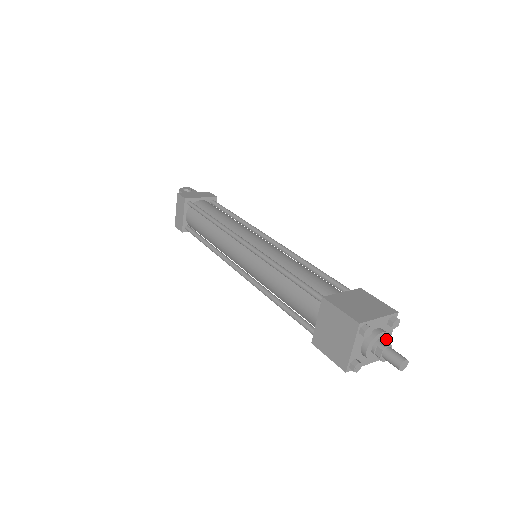
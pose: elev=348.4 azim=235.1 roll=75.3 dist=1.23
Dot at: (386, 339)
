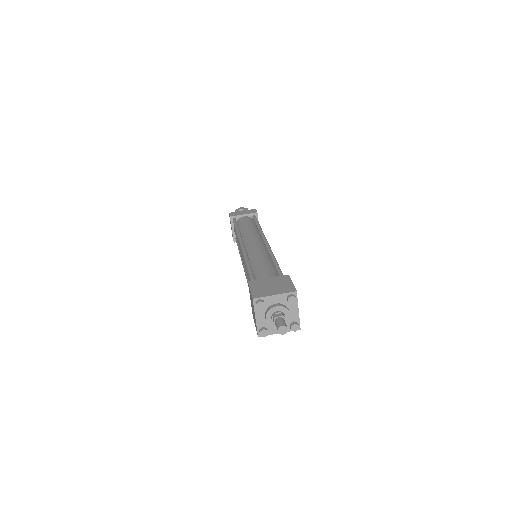
Dot at: (286, 312)
